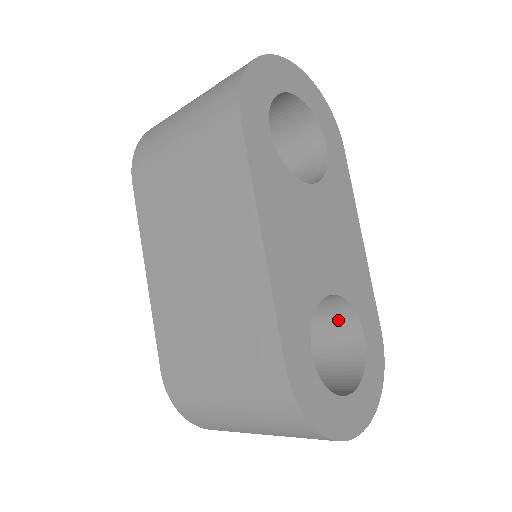
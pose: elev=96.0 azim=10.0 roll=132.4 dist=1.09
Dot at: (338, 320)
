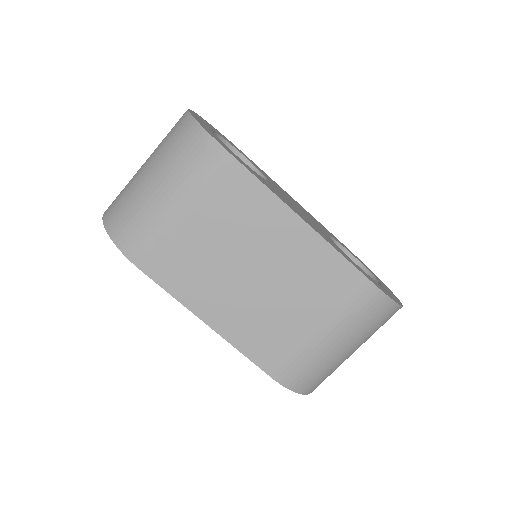
Dot at: occluded
